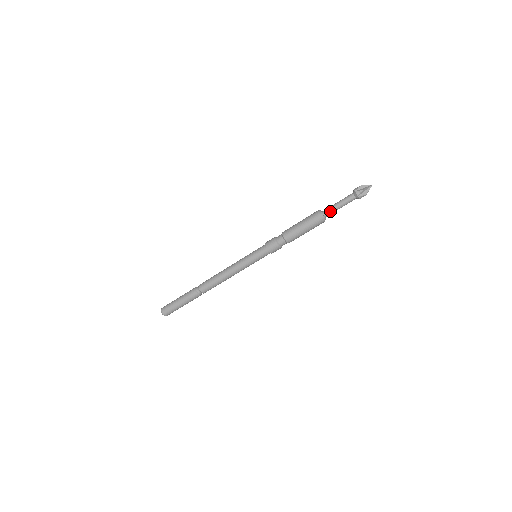
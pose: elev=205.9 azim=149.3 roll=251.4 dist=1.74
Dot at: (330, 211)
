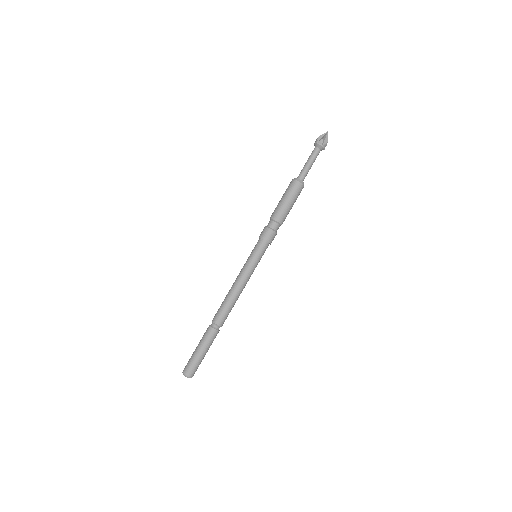
Dot at: (306, 175)
